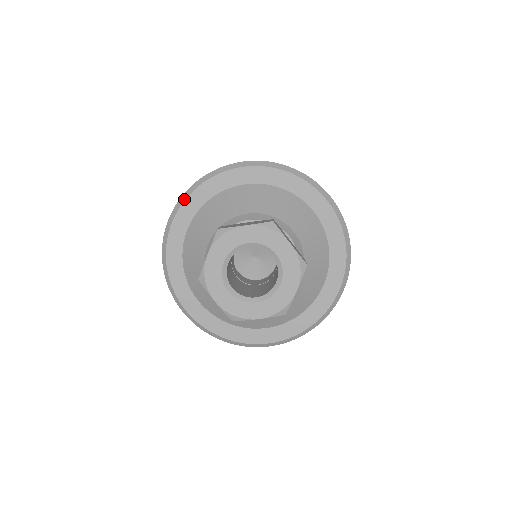
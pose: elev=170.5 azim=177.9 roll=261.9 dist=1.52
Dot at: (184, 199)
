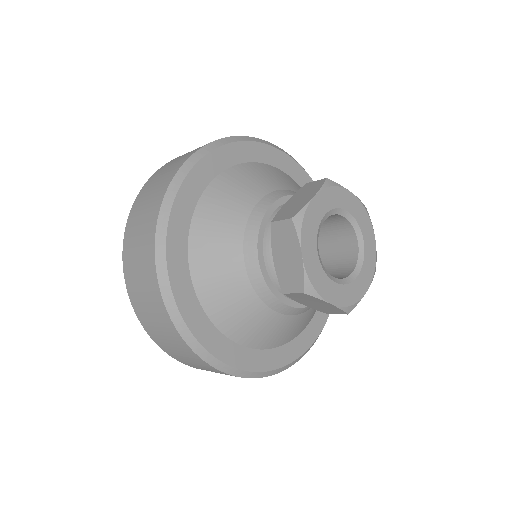
Dot at: (228, 141)
